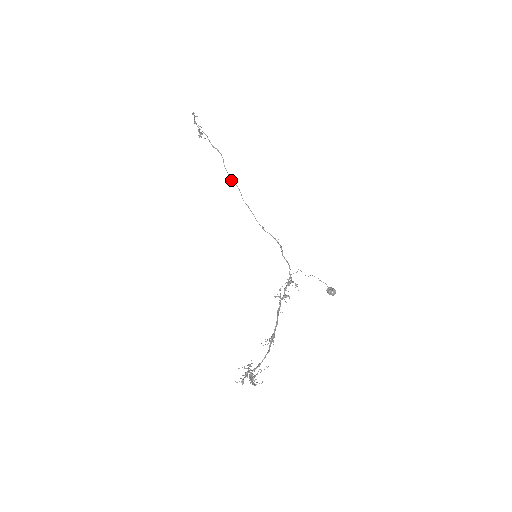
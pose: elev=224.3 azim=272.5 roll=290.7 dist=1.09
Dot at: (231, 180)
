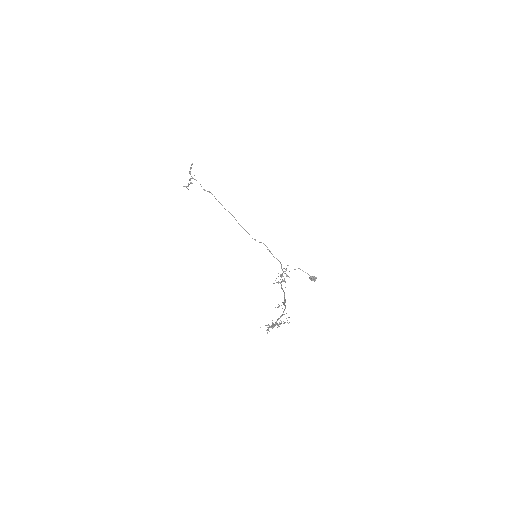
Dot at: occluded
